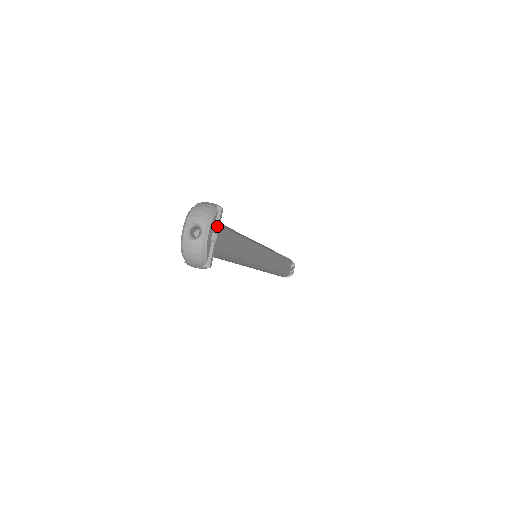
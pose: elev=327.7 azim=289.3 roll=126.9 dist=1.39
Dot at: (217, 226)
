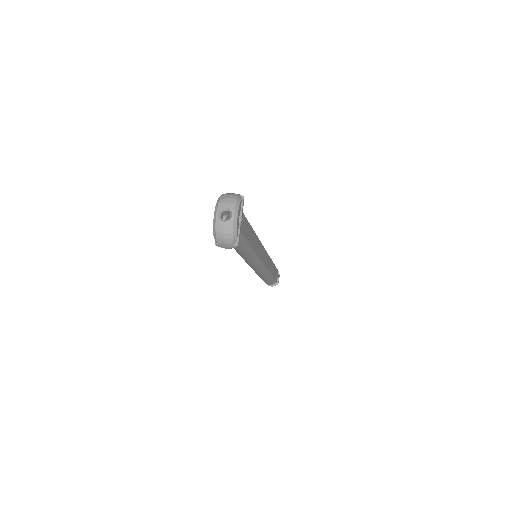
Dot at: (241, 212)
